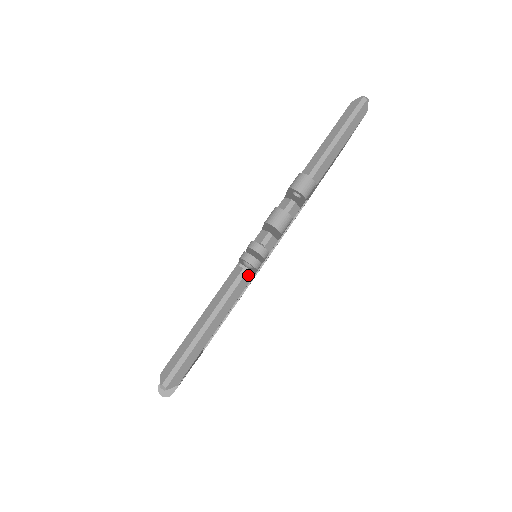
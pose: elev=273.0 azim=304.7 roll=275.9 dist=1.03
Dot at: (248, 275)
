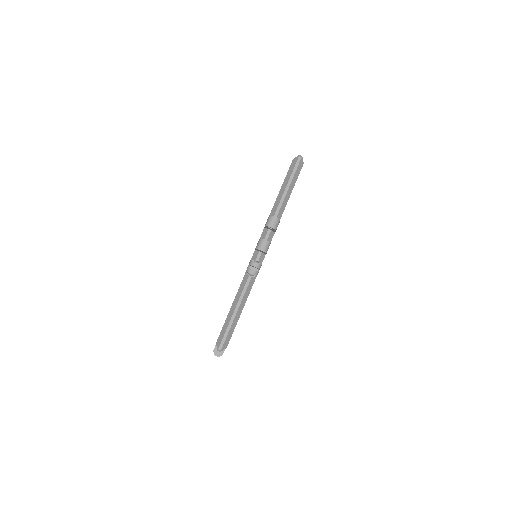
Dot at: (253, 278)
